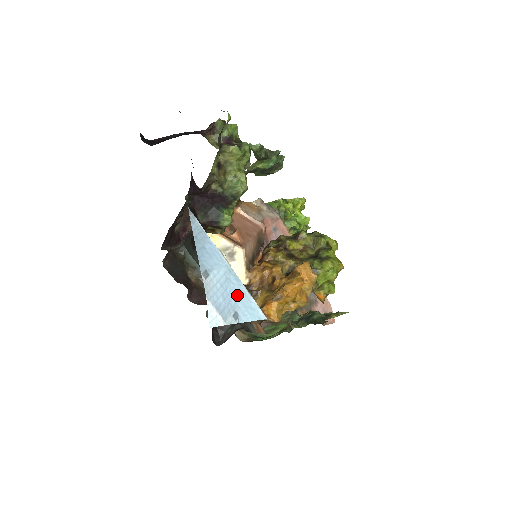
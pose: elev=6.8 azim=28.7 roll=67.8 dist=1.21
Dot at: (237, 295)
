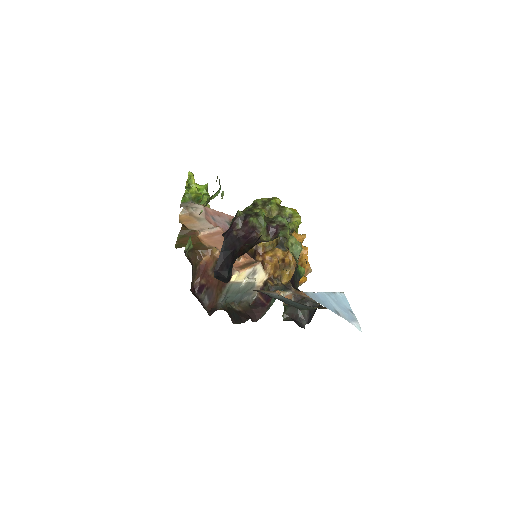
Dot at: (339, 302)
